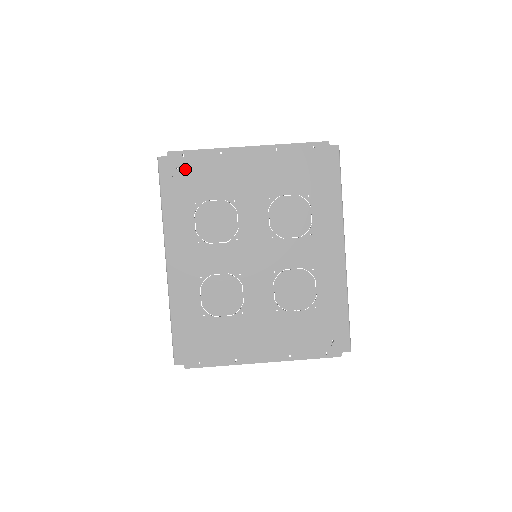
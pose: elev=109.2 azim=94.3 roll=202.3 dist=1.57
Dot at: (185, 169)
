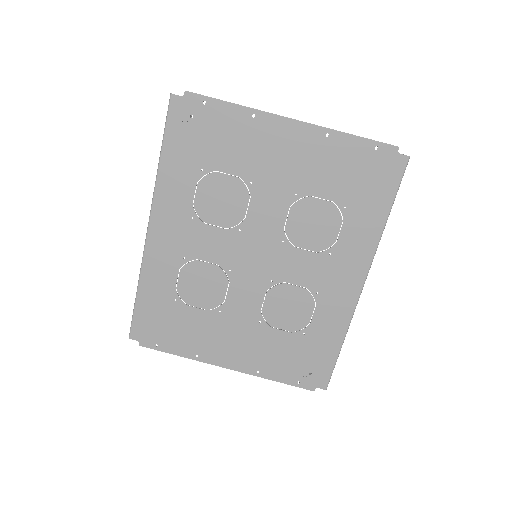
Dot at: (202, 121)
